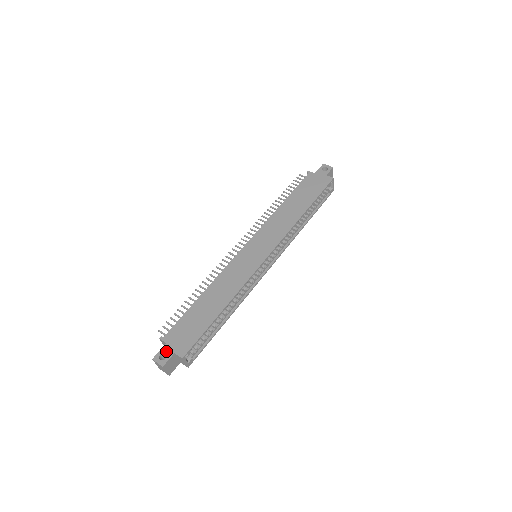
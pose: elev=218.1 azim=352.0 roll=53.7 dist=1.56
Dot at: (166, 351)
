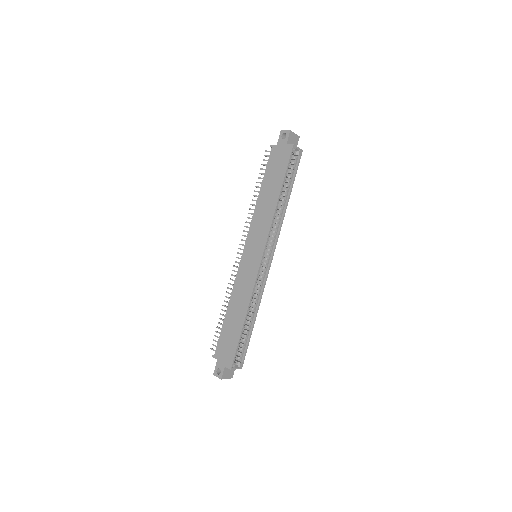
Dot at: (219, 366)
